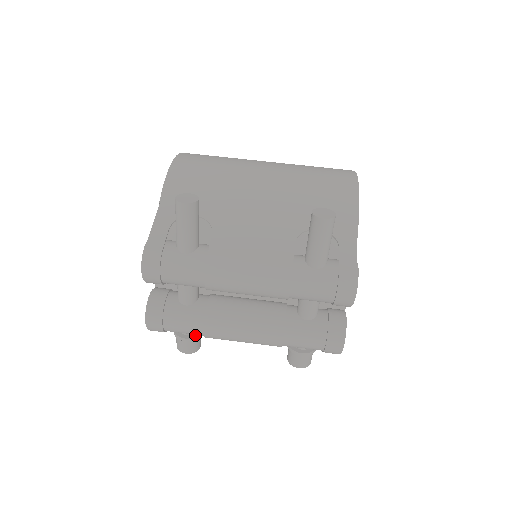
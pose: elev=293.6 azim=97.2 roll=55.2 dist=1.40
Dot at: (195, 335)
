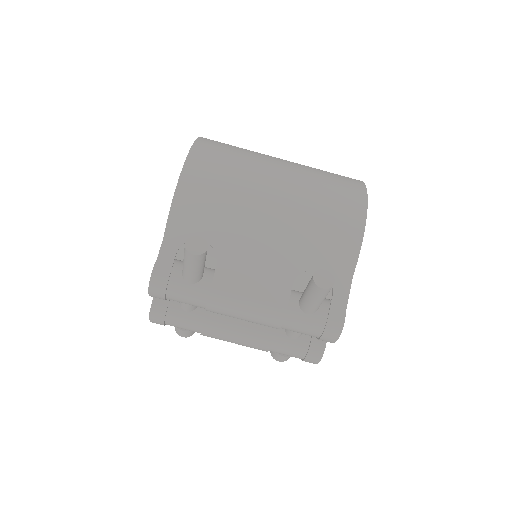
Dot at: occluded
